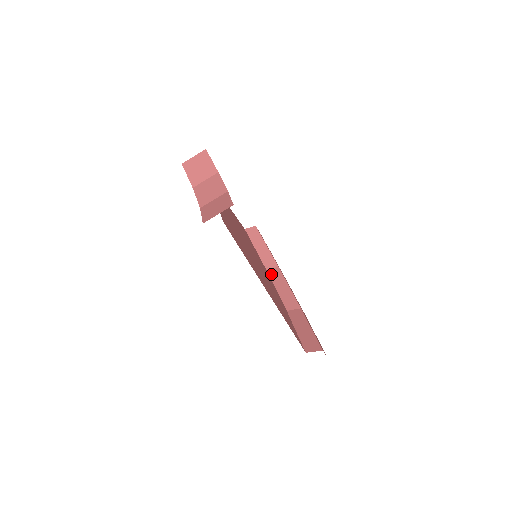
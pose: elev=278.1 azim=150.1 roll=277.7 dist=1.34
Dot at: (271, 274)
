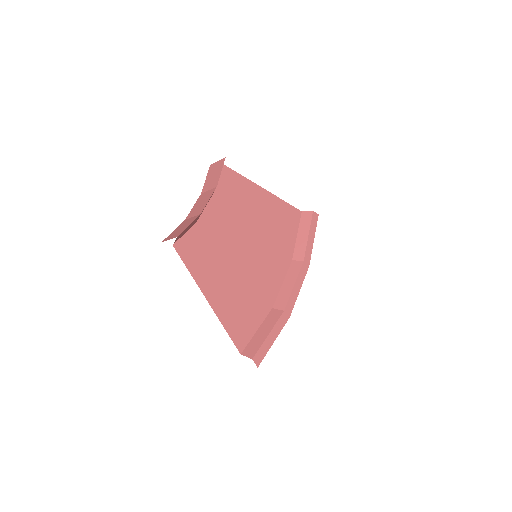
Dot at: (291, 266)
